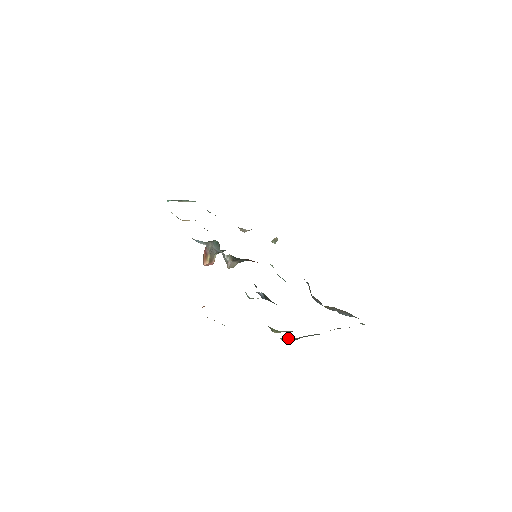
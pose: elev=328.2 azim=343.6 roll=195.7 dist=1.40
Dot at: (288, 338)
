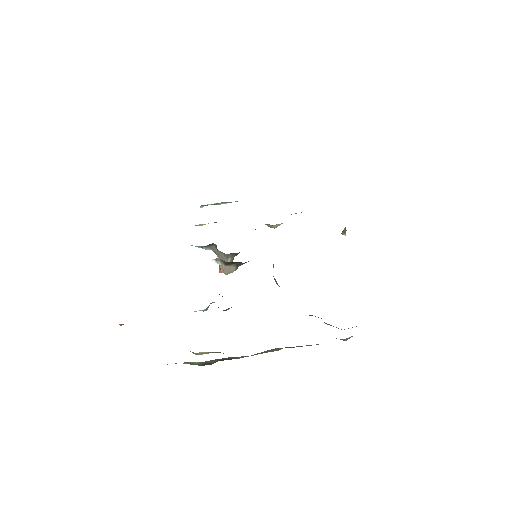
Dot at: (192, 362)
